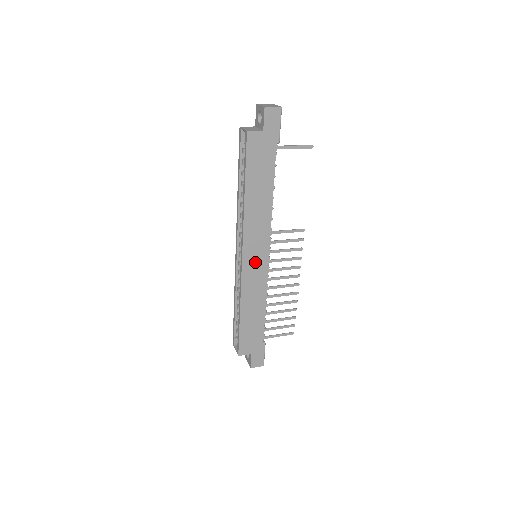
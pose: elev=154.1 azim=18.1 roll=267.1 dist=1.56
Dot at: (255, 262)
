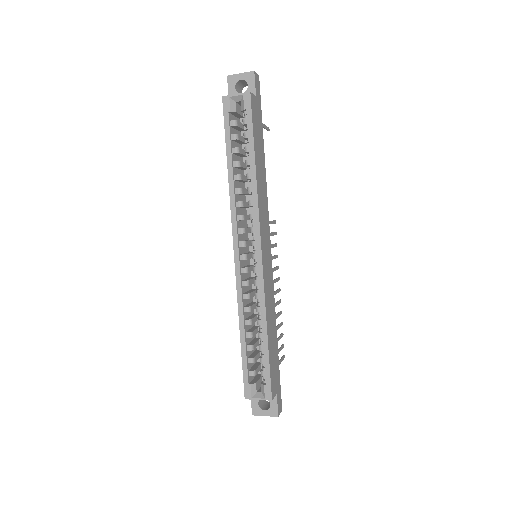
Dot at: (267, 258)
